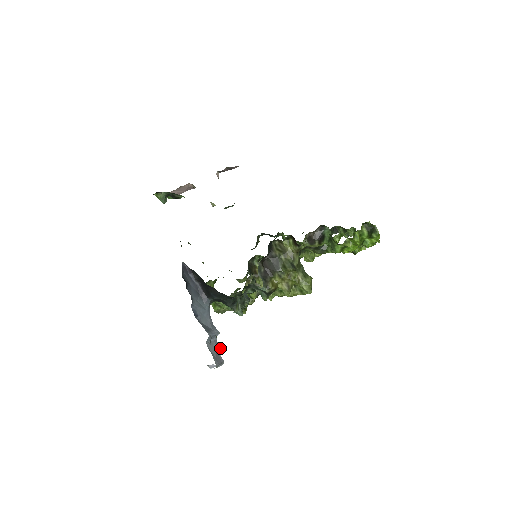
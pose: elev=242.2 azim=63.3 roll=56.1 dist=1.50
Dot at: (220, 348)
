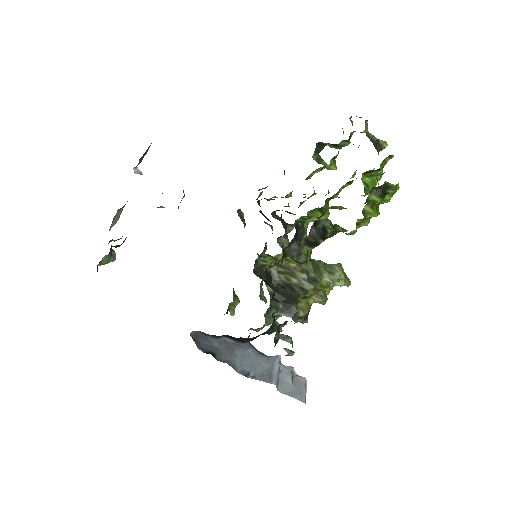
Dot at: (292, 370)
